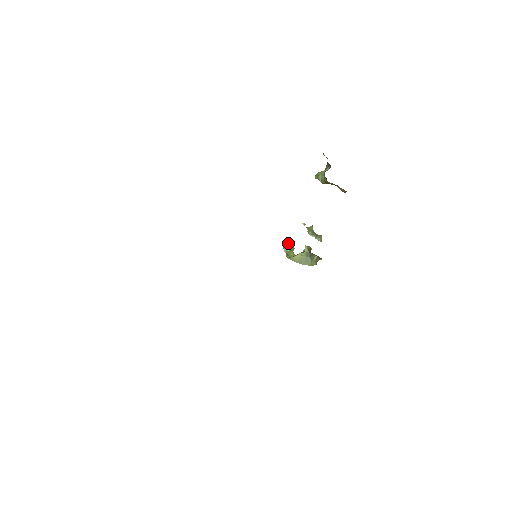
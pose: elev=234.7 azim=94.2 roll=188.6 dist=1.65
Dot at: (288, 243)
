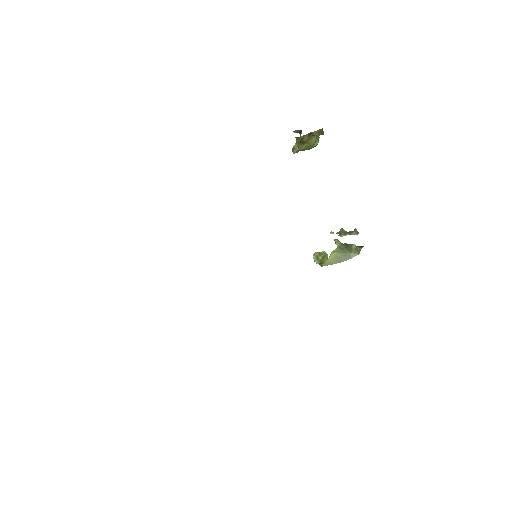
Dot at: (316, 252)
